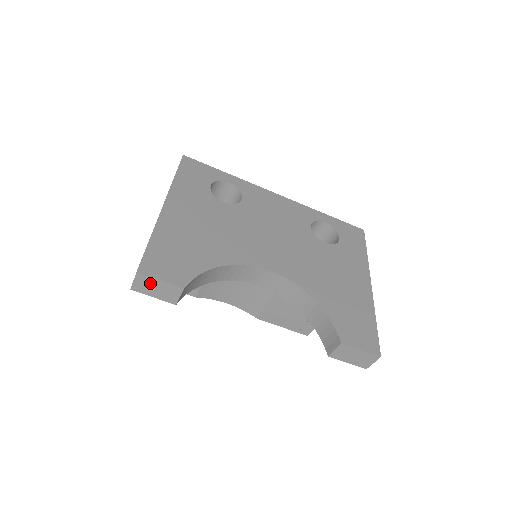
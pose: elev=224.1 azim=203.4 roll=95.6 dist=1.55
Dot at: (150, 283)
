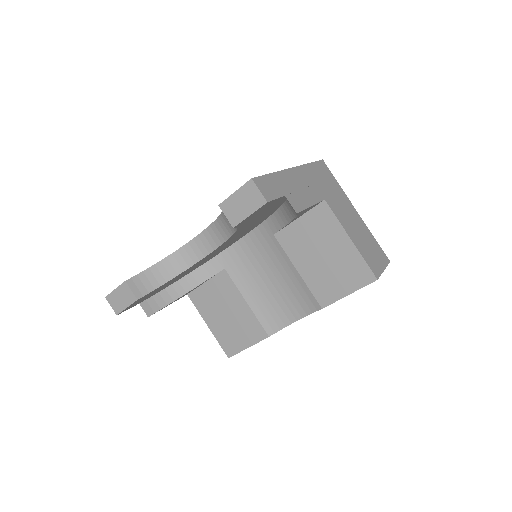
Dot at: (115, 298)
